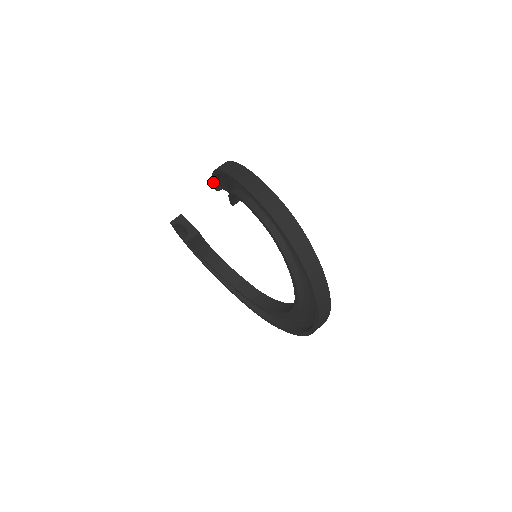
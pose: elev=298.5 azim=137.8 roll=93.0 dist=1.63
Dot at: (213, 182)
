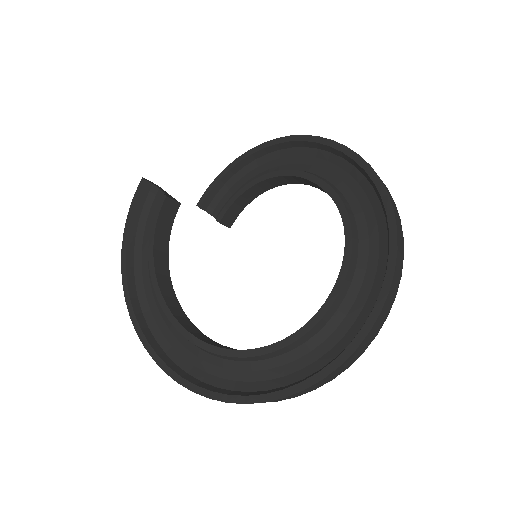
Dot at: (207, 189)
